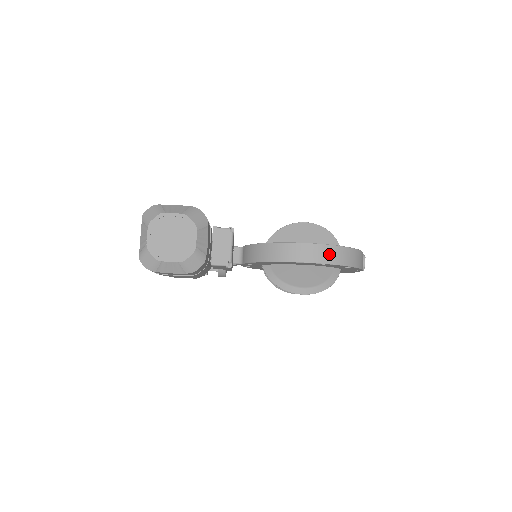
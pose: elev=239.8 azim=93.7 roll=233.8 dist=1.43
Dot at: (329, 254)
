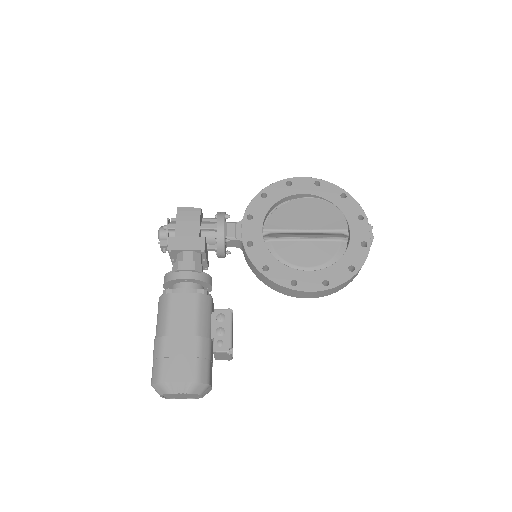
Dot at: (327, 293)
